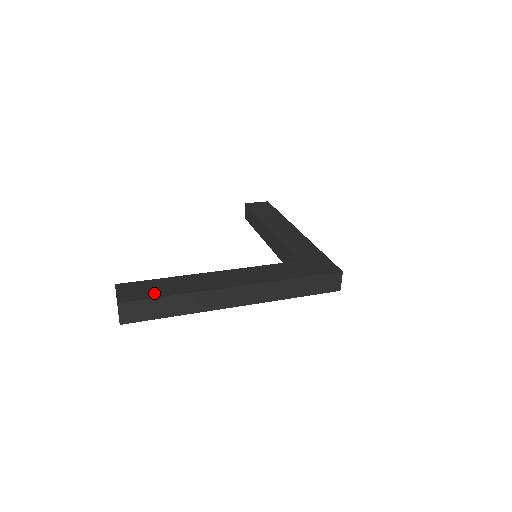
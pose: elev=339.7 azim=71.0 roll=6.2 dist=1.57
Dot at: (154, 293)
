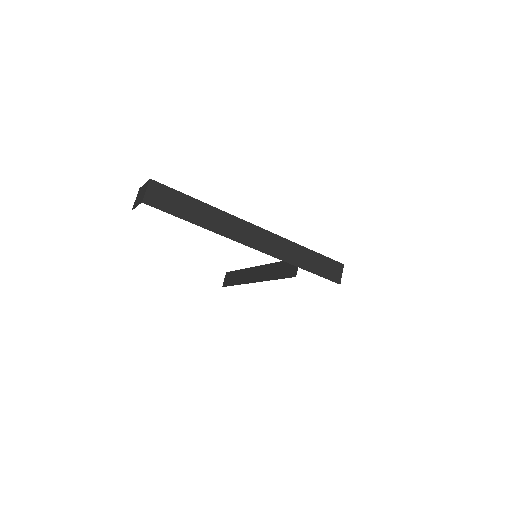
Dot at: occluded
